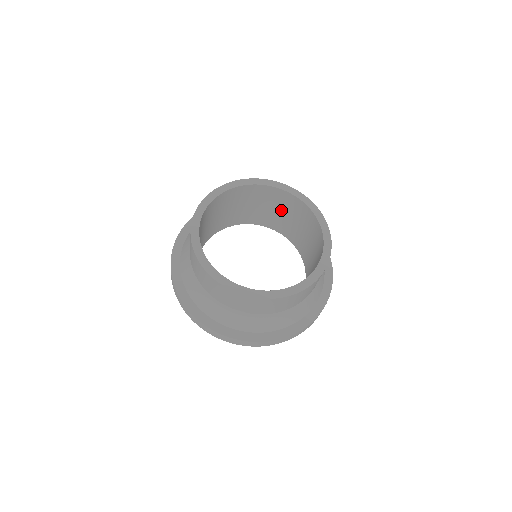
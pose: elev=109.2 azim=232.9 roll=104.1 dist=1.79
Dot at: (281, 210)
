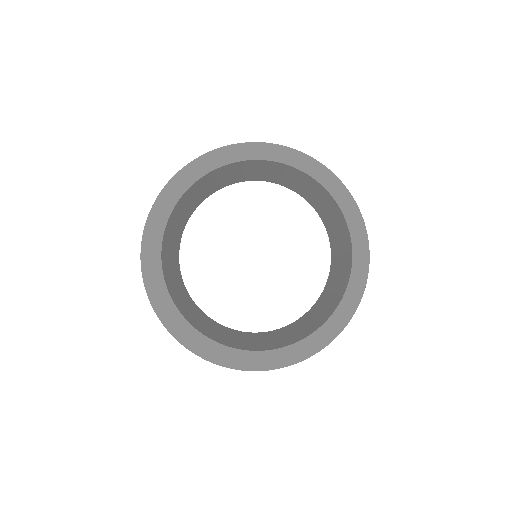
Dot at: (217, 180)
